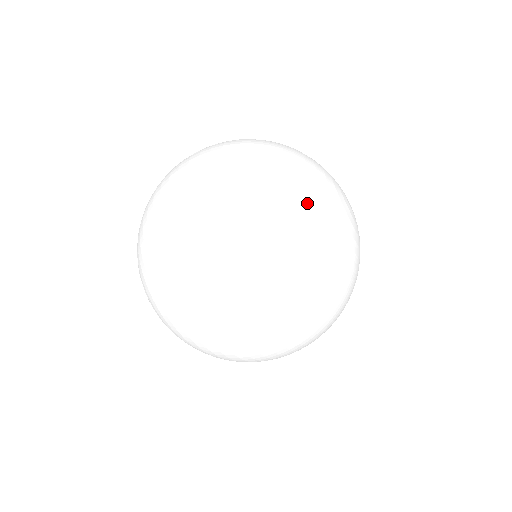
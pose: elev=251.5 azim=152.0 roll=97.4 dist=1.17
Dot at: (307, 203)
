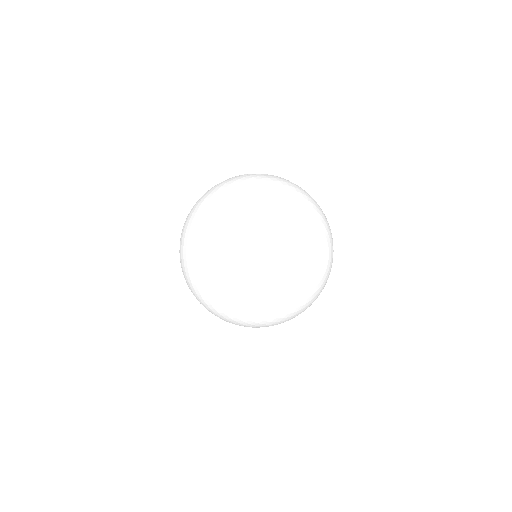
Dot at: (245, 239)
